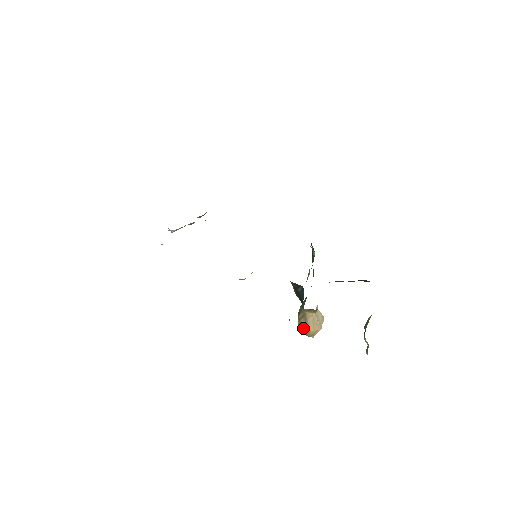
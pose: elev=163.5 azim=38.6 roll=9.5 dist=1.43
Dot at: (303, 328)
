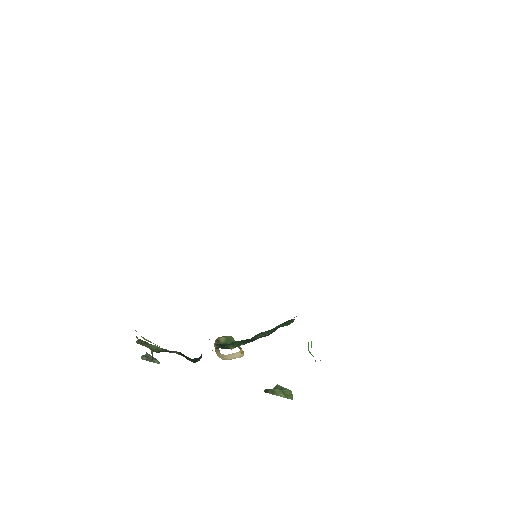
Dot at: (214, 346)
